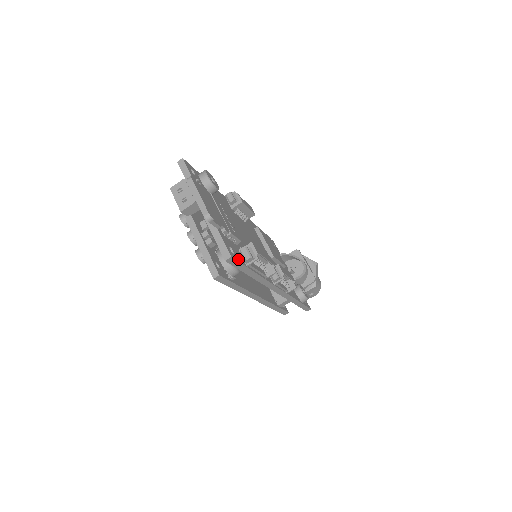
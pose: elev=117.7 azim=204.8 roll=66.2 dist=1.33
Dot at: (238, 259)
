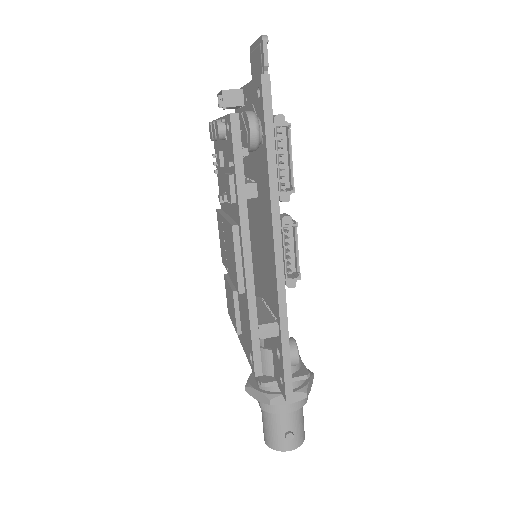
Dot at: (270, 101)
